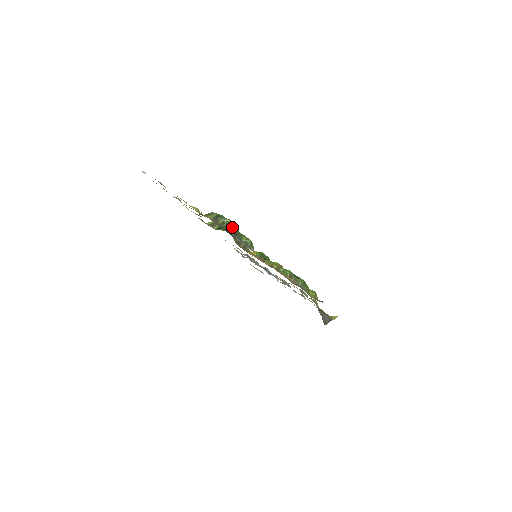
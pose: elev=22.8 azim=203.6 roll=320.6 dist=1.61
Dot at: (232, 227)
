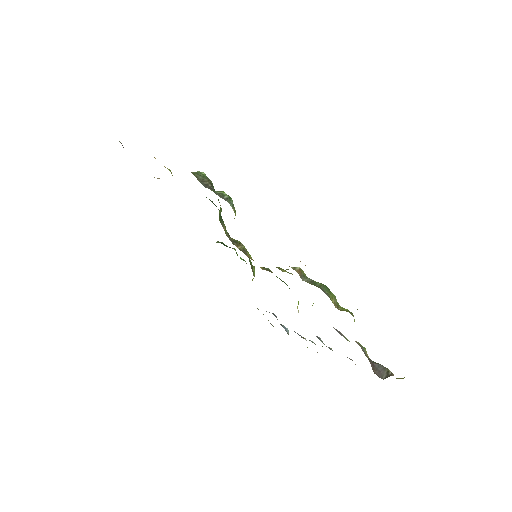
Dot at: (205, 179)
